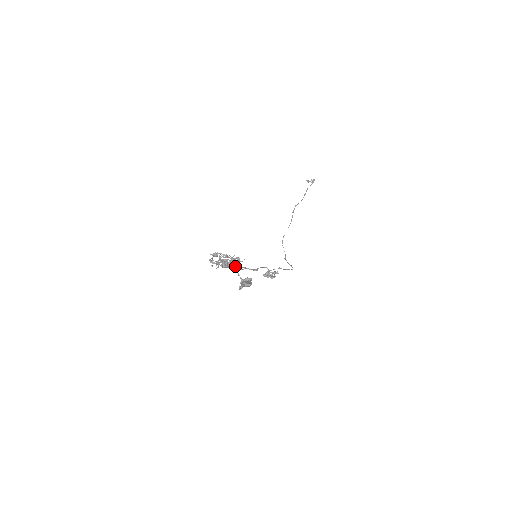
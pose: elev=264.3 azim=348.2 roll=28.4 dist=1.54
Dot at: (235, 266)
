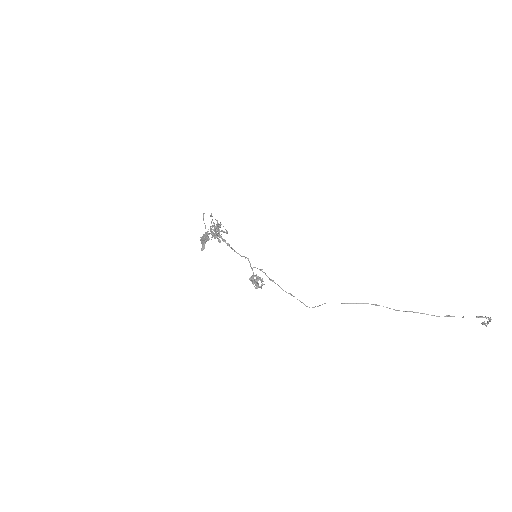
Dot at: (215, 231)
